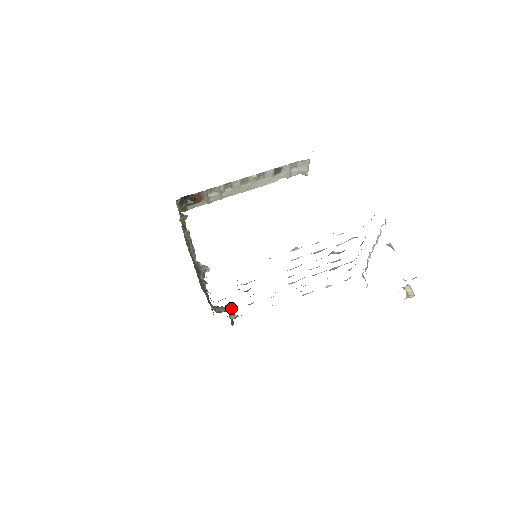
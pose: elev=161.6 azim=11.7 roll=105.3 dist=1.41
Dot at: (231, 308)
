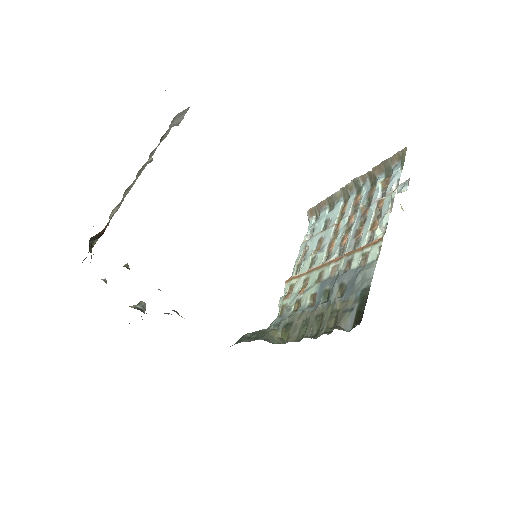
Dot at: (281, 327)
